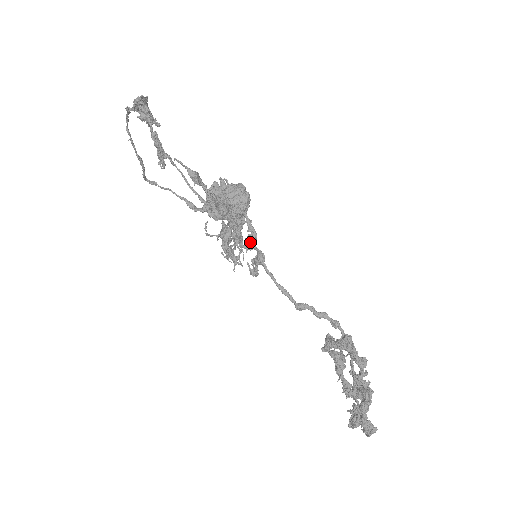
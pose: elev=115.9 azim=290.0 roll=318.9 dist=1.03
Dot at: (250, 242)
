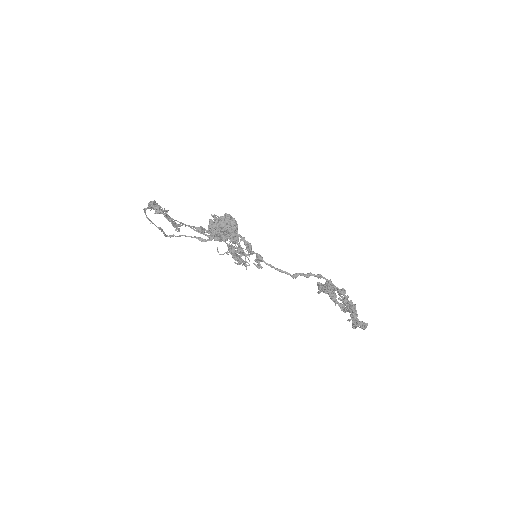
Dot at: (249, 252)
